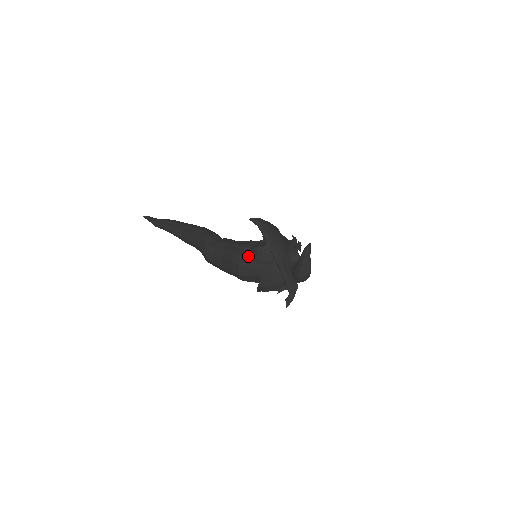
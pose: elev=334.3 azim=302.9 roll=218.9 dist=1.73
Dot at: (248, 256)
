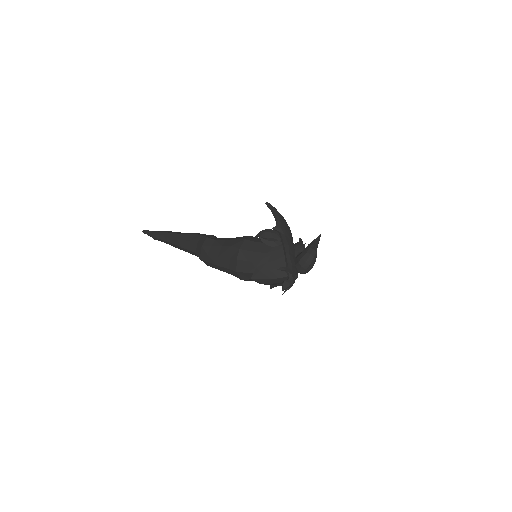
Dot at: (252, 241)
